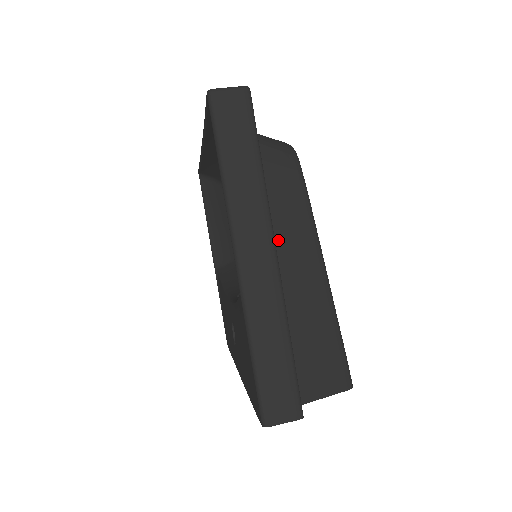
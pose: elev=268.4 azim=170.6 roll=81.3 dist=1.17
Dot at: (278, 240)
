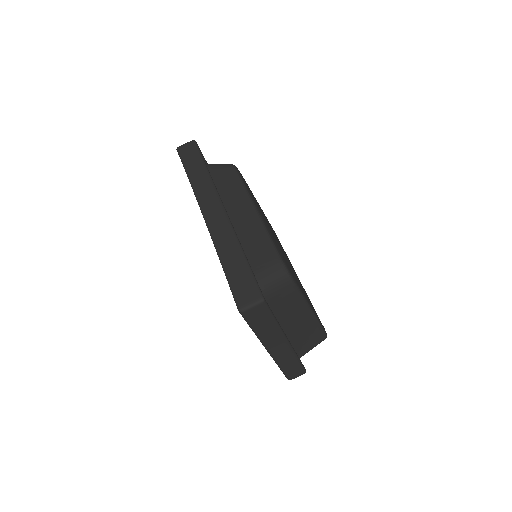
Dot at: (285, 320)
